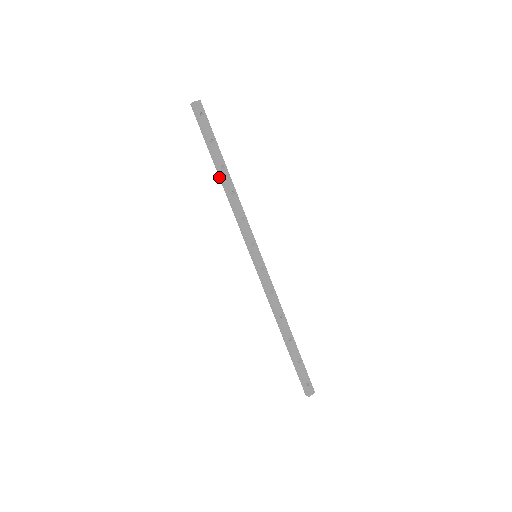
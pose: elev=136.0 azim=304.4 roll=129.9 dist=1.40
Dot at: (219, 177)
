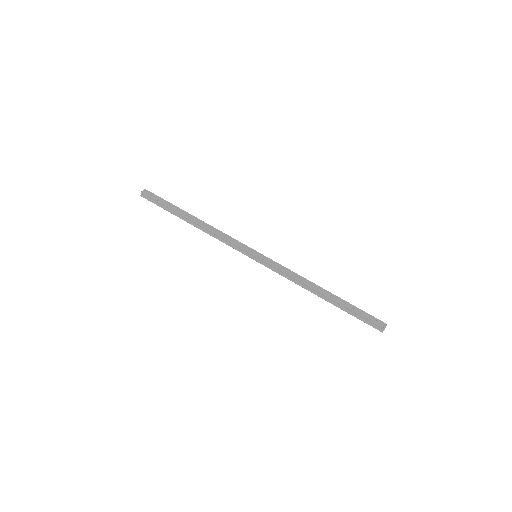
Dot at: (191, 224)
